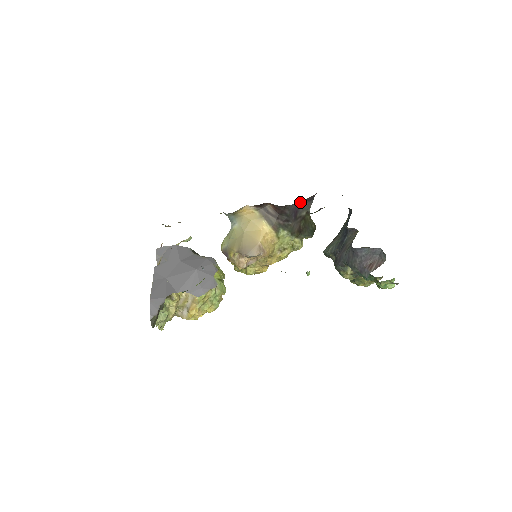
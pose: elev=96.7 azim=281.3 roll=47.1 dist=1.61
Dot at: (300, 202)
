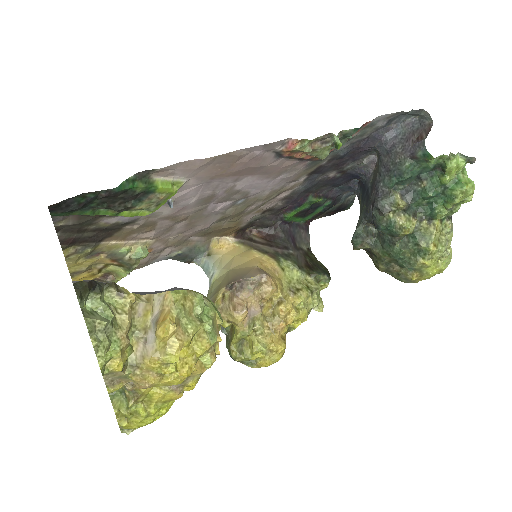
Dot at: (293, 227)
